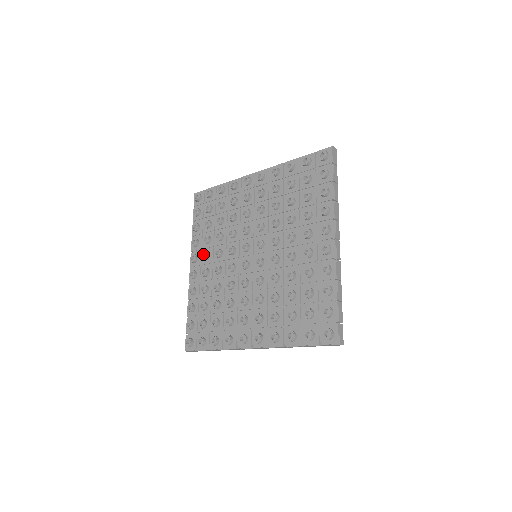
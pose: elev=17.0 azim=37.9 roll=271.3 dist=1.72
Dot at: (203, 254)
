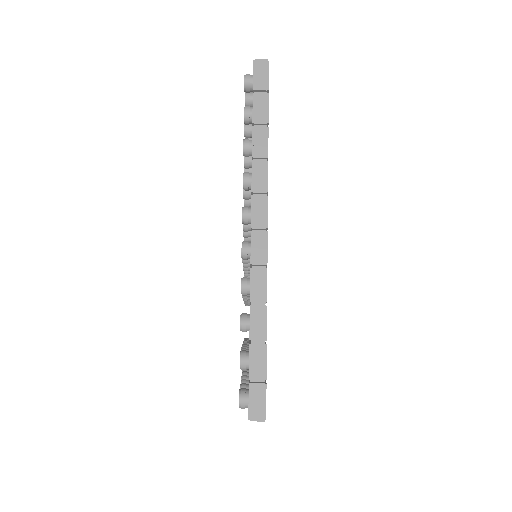
Dot at: occluded
